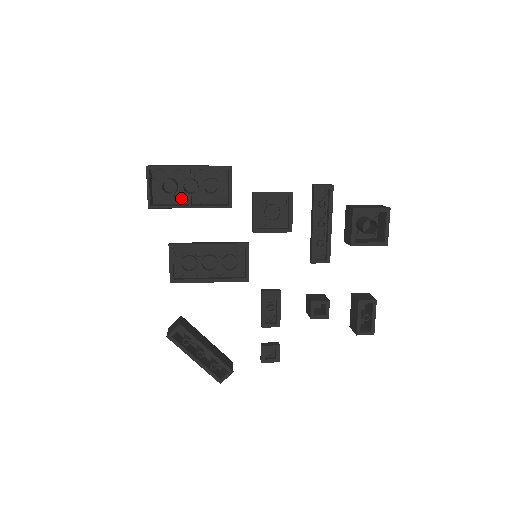
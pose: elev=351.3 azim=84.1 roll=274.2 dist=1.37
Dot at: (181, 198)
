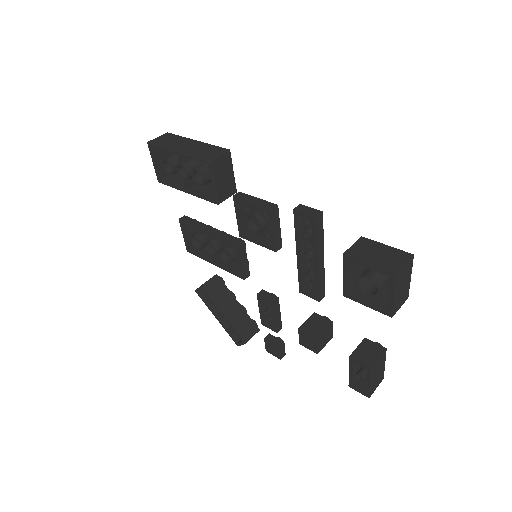
Dot at: occluded
